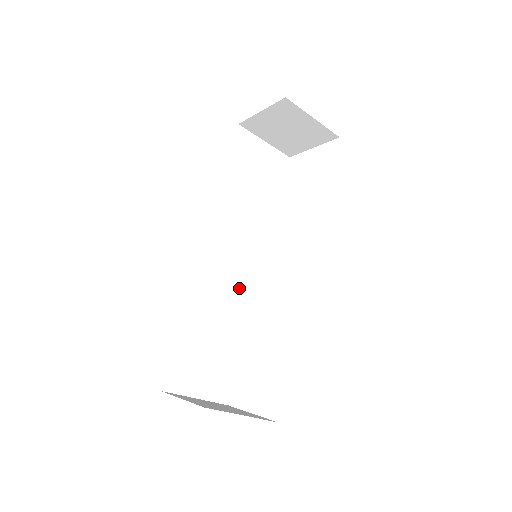
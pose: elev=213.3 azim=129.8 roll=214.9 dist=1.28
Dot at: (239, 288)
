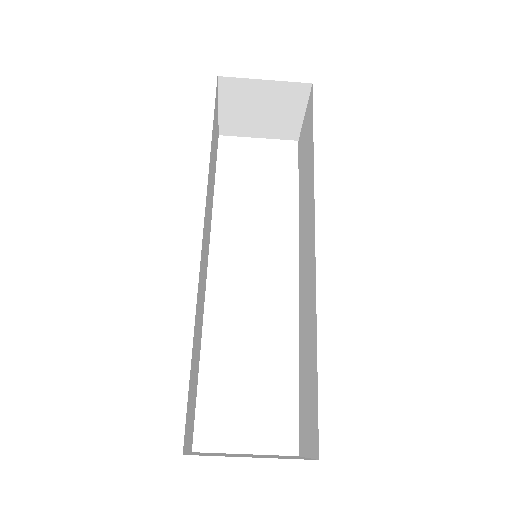
Dot at: (203, 292)
